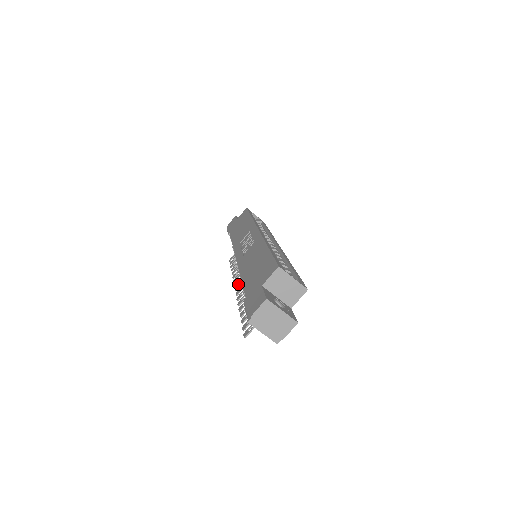
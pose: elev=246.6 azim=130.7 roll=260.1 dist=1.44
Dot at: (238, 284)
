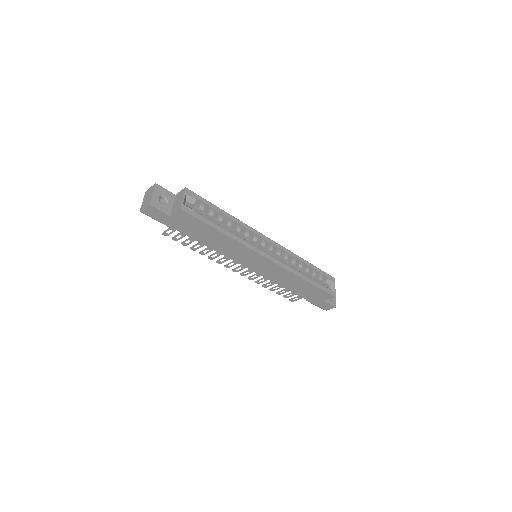
Dot at: (239, 270)
